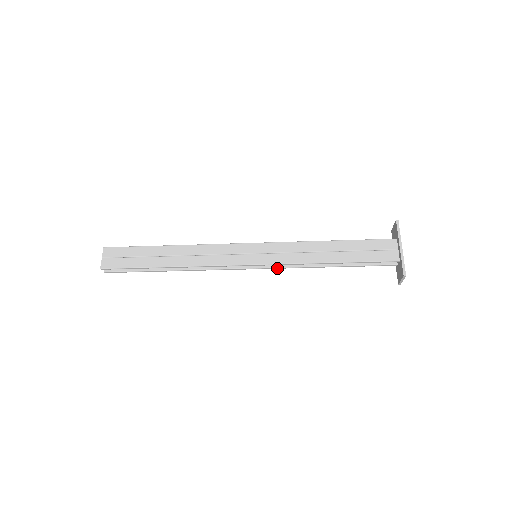
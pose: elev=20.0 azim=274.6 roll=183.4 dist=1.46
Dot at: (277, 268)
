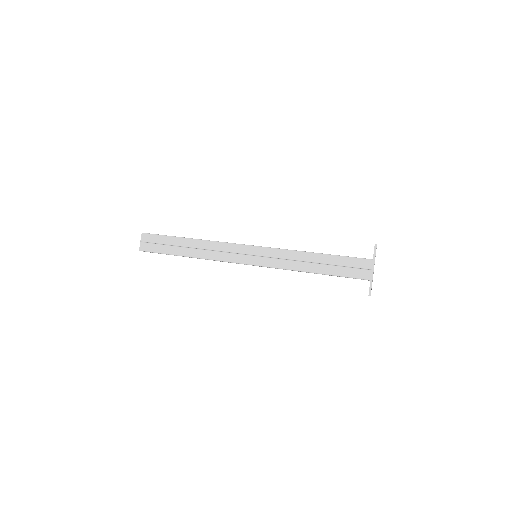
Dot at: occluded
